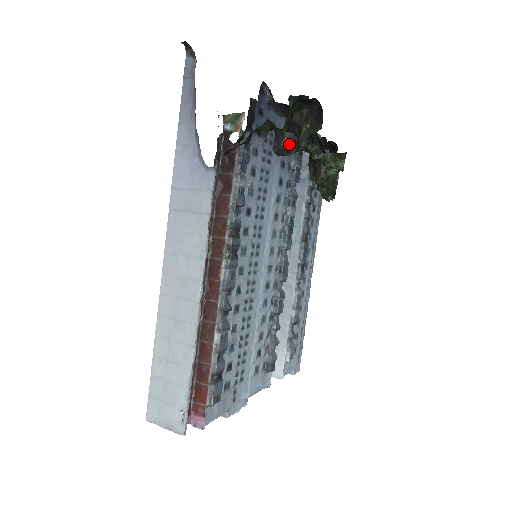
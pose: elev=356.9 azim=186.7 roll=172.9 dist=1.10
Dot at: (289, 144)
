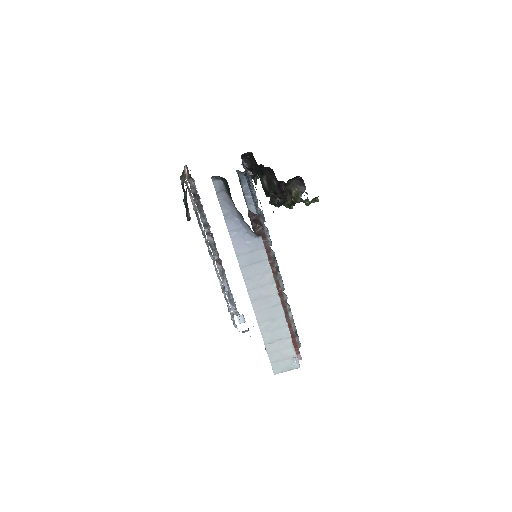
Dot at: (283, 200)
